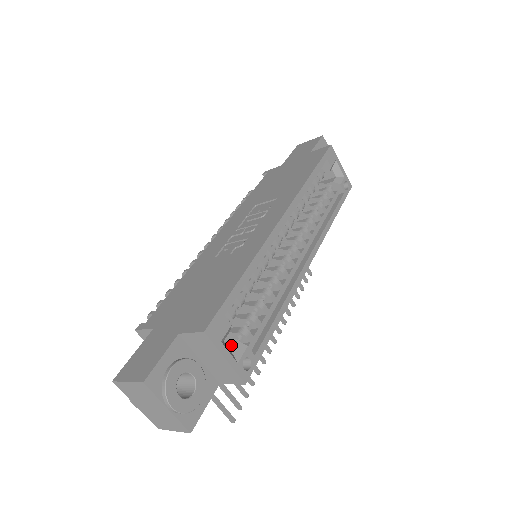
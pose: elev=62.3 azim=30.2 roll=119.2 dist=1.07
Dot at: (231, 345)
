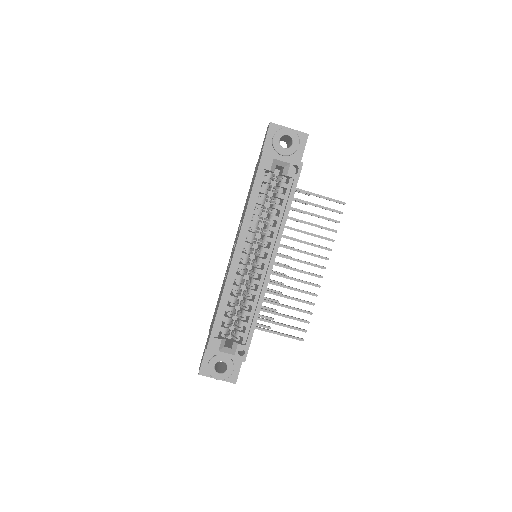
Dot at: (232, 343)
